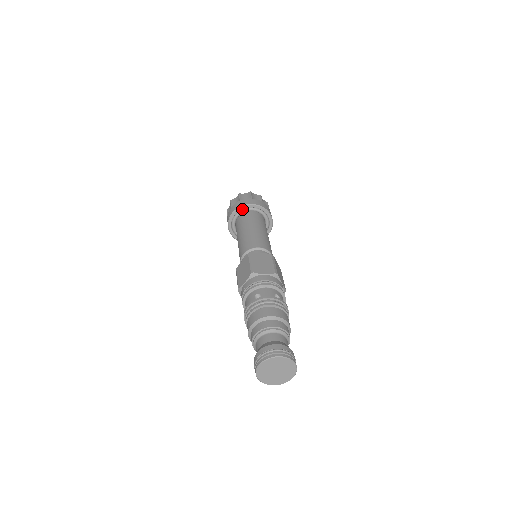
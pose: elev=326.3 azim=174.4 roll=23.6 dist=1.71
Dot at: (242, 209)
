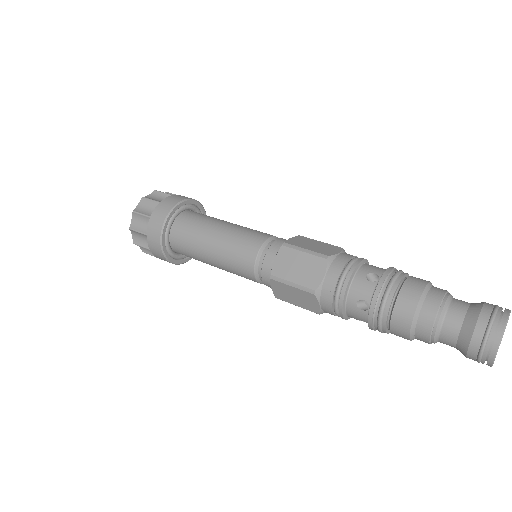
Dot at: (175, 211)
